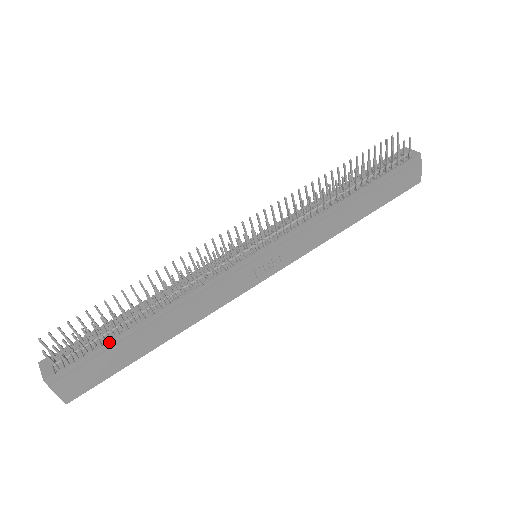
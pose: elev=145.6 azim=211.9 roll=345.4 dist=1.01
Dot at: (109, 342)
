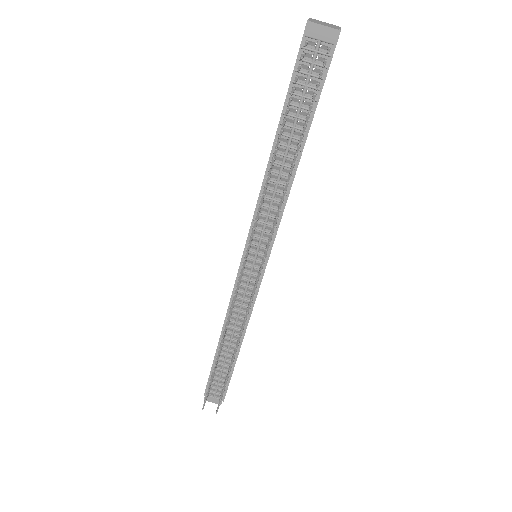
Dot at: (231, 373)
